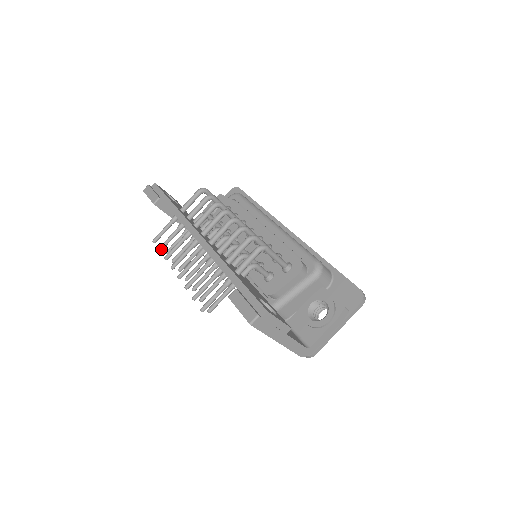
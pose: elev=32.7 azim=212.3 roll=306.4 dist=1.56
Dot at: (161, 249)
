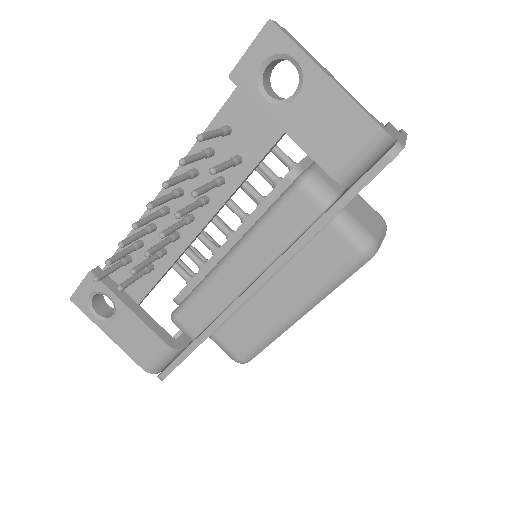
Dot at: (110, 259)
